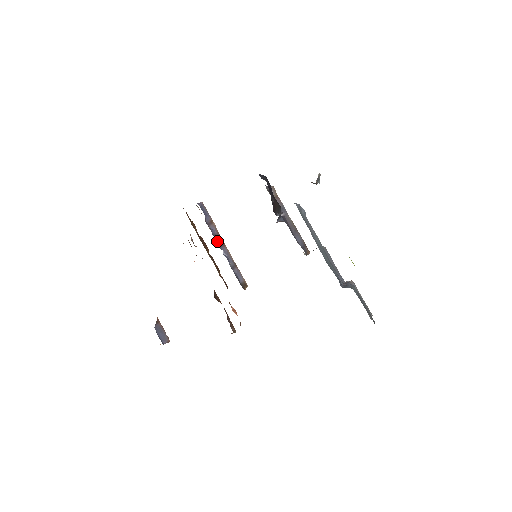
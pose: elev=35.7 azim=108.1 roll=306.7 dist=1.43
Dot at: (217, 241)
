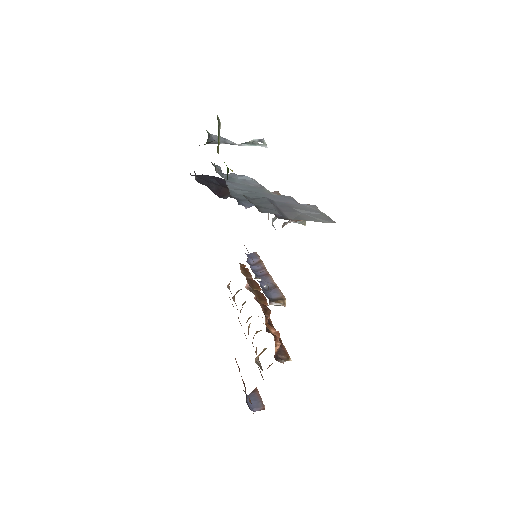
Dot at: (255, 273)
